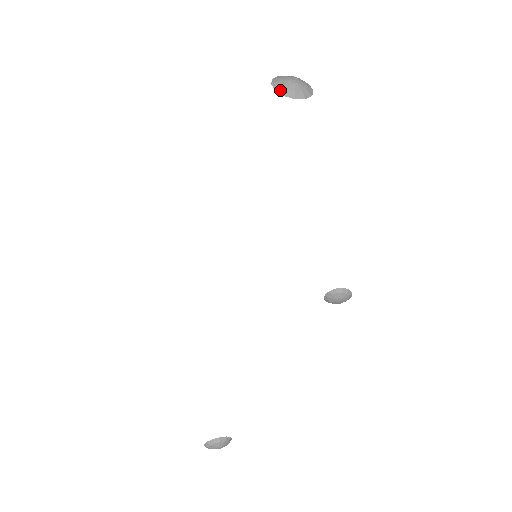
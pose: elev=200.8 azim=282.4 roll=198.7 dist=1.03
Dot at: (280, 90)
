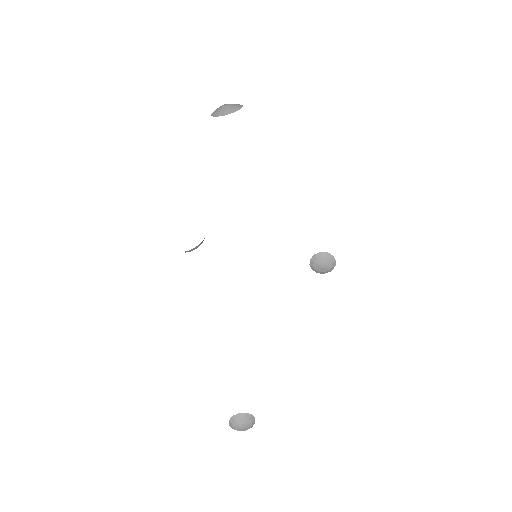
Dot at: (215, 115)
